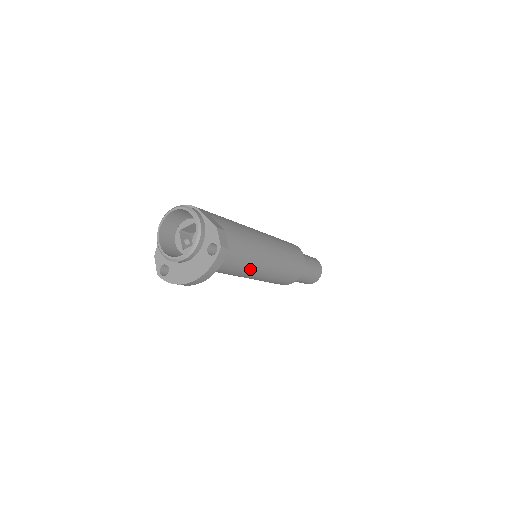
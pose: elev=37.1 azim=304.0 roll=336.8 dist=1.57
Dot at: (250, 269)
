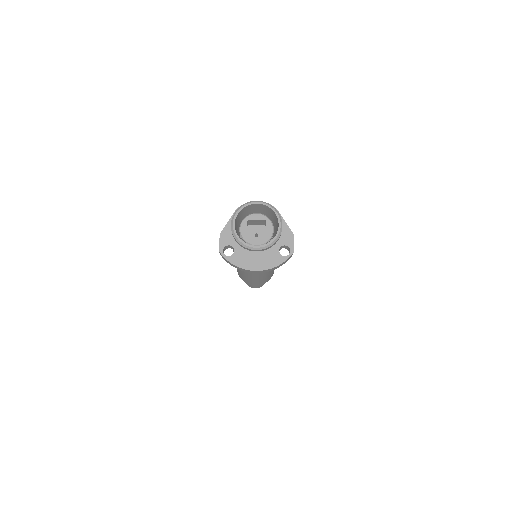
Dot at: occluded
